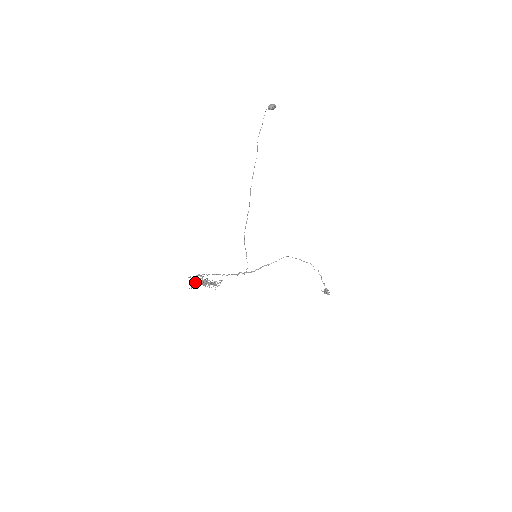
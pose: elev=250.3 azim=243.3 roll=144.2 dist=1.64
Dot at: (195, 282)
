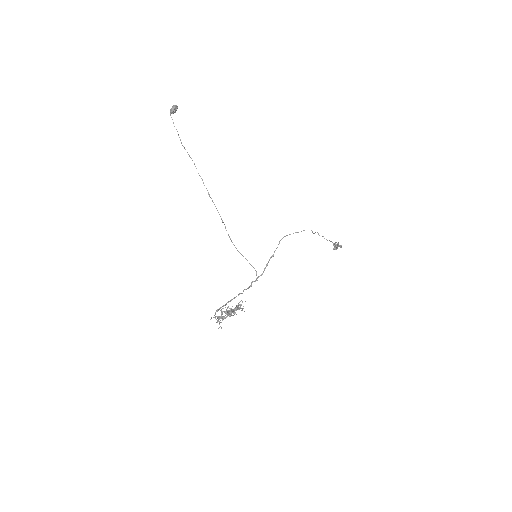
Dot at: occluded
